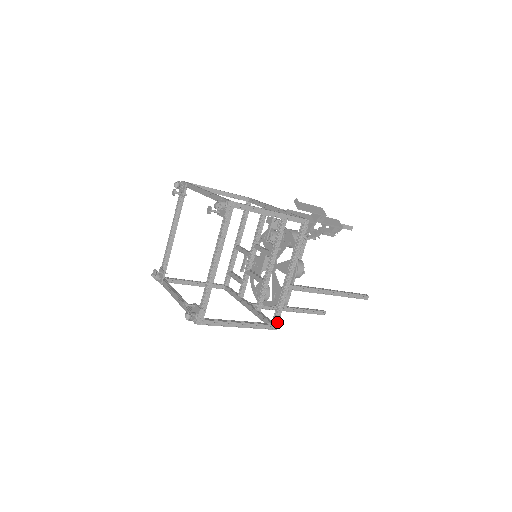
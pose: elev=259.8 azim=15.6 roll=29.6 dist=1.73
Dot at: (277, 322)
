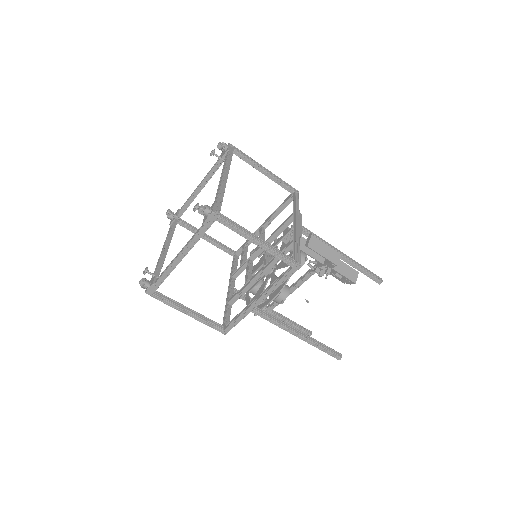
Dot at: (229, 329)
